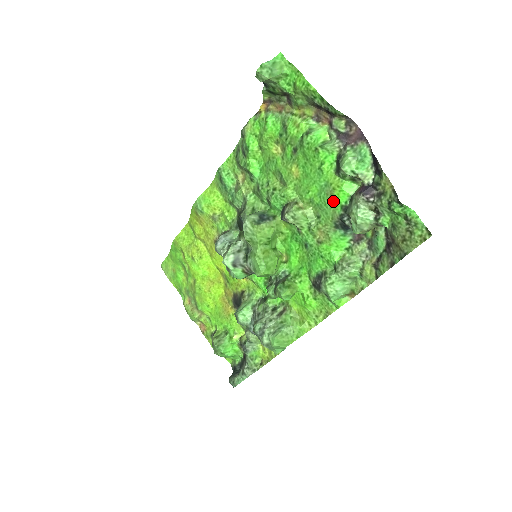
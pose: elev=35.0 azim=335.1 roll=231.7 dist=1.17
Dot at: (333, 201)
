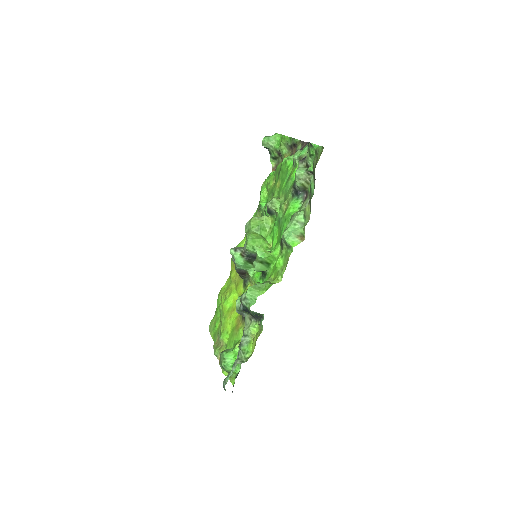
Dot at: (291, 181)
